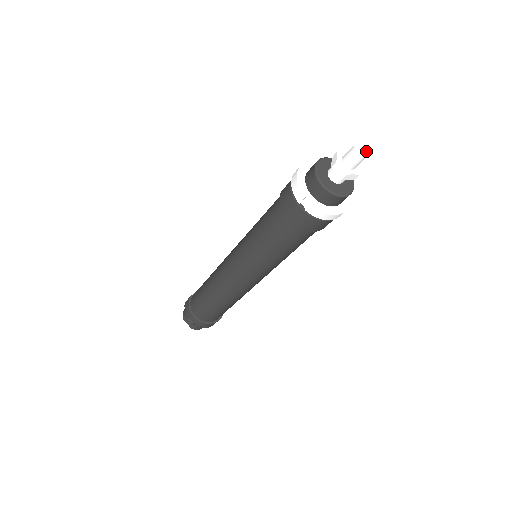
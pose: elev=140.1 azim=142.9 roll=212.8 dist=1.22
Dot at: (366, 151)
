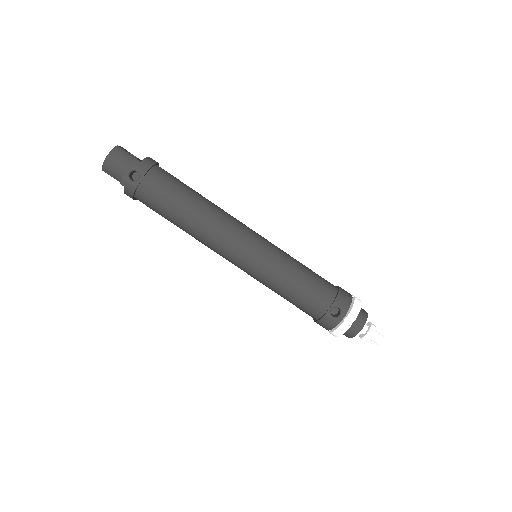
Dot at: (382, 337)
